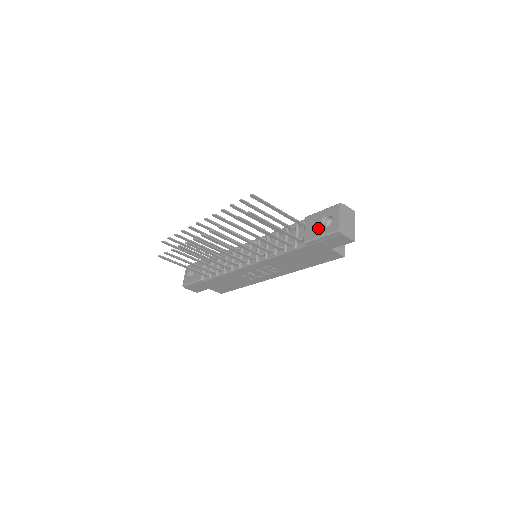
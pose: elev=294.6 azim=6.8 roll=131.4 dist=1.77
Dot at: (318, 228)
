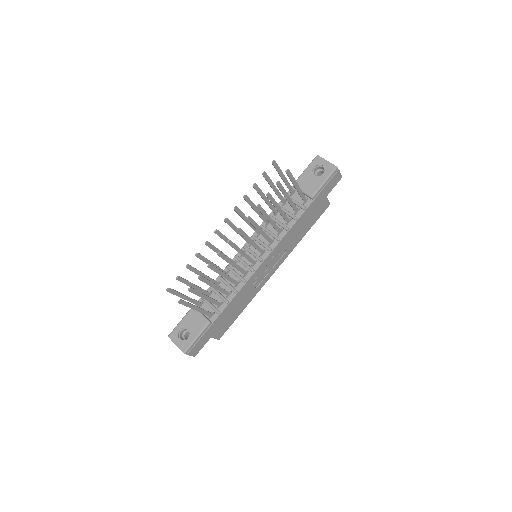
Dot at: (316, 179)
